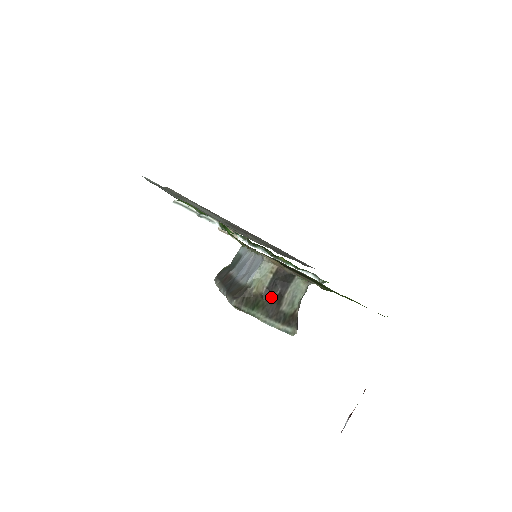
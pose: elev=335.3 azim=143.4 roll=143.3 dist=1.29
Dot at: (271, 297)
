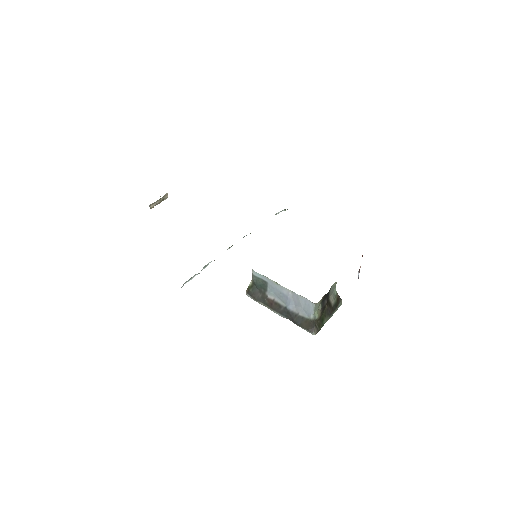
Dot at: (325, 308)
